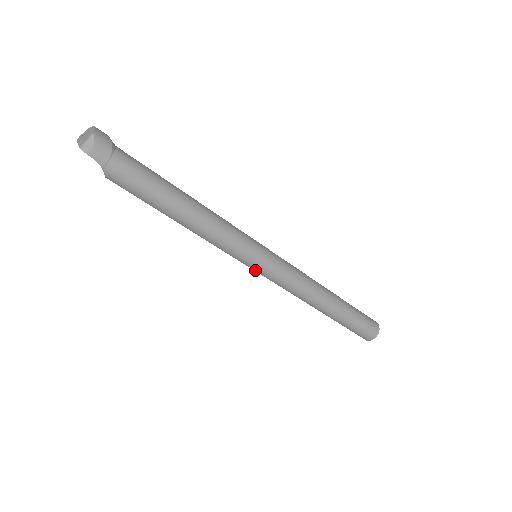
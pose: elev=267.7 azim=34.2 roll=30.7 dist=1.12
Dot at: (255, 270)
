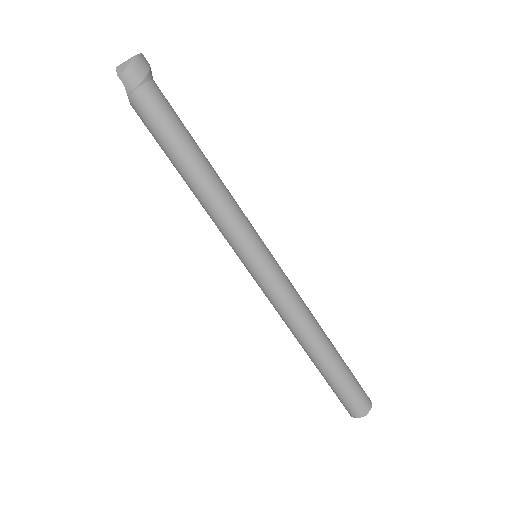
Dot at: (247, 269)
